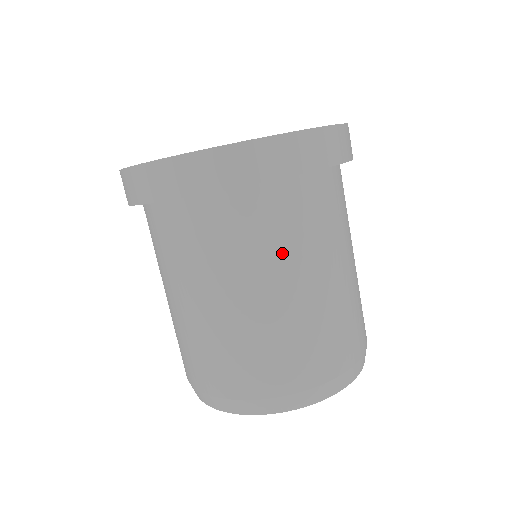
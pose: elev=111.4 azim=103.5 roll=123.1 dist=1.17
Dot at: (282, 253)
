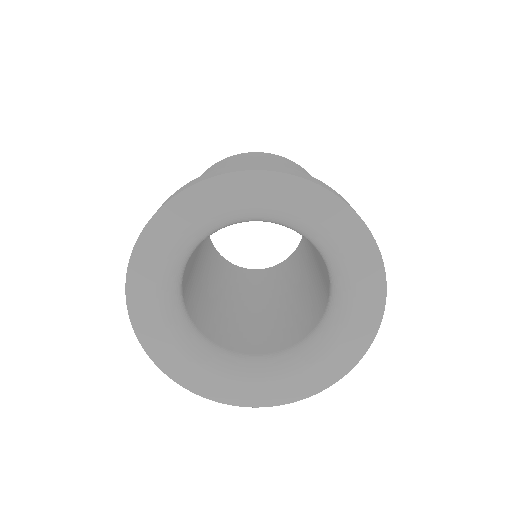
Dot at: occluded
